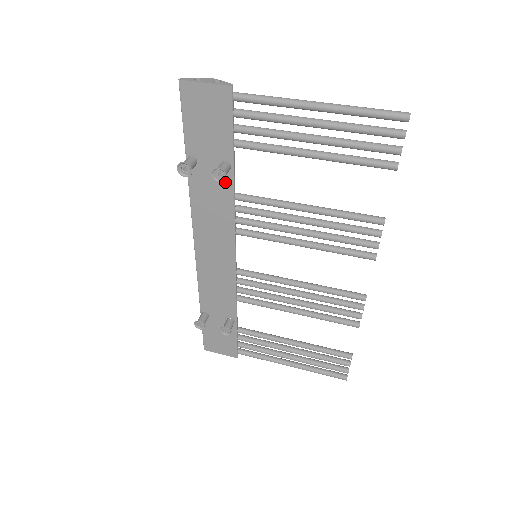
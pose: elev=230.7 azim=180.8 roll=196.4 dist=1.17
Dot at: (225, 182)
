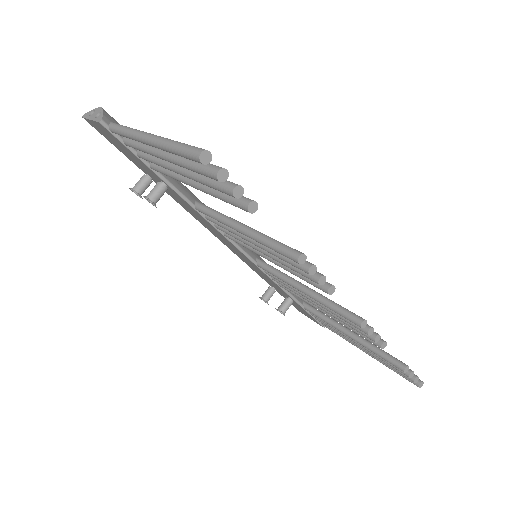
Dot at: (178, 196)
